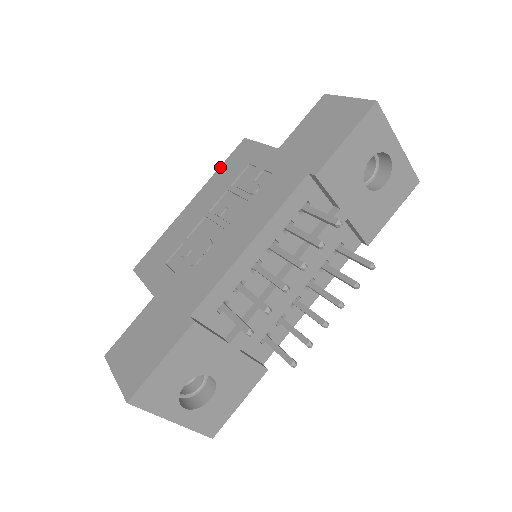
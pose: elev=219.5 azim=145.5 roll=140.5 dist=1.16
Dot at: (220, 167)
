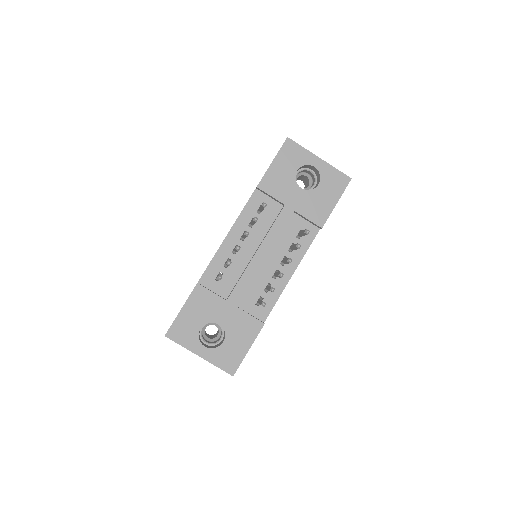
Dot at: occluded
